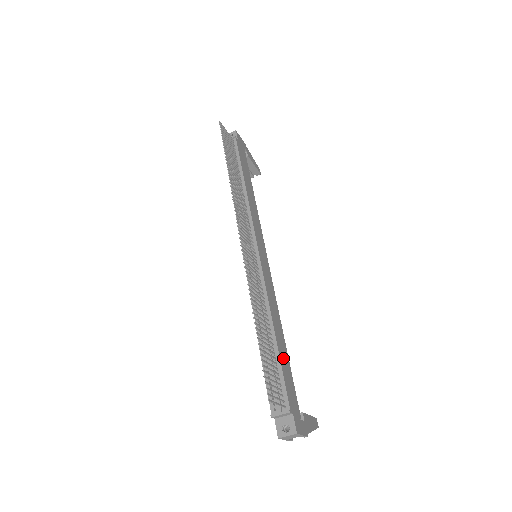
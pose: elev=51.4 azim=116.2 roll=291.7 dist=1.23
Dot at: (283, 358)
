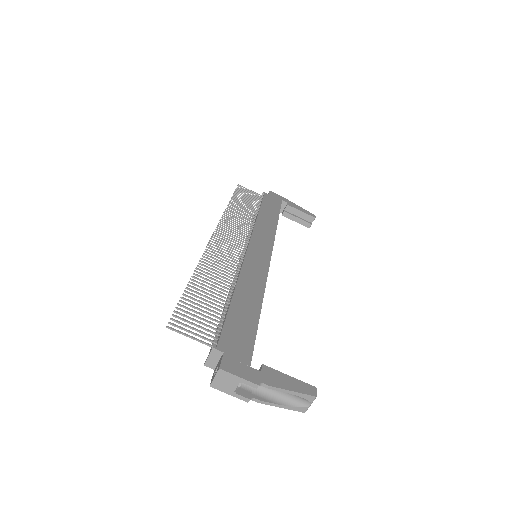
Dot at: (240, 313)
